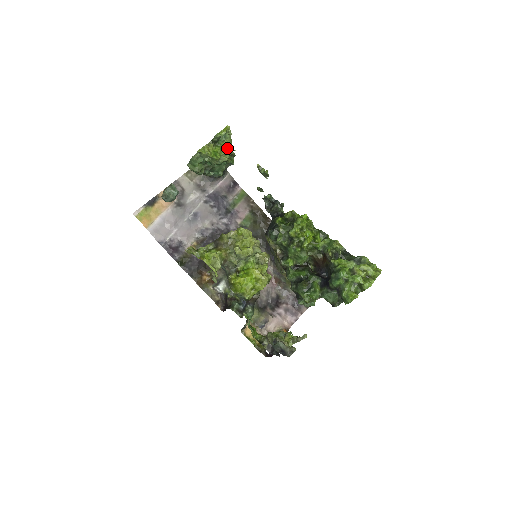
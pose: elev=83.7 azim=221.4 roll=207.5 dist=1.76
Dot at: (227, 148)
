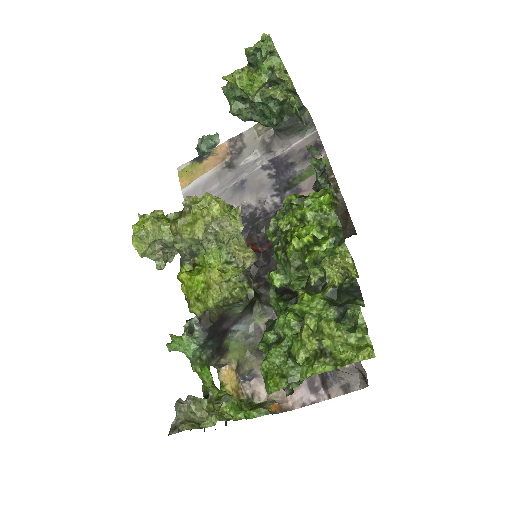
Dot at: (272, 75)
